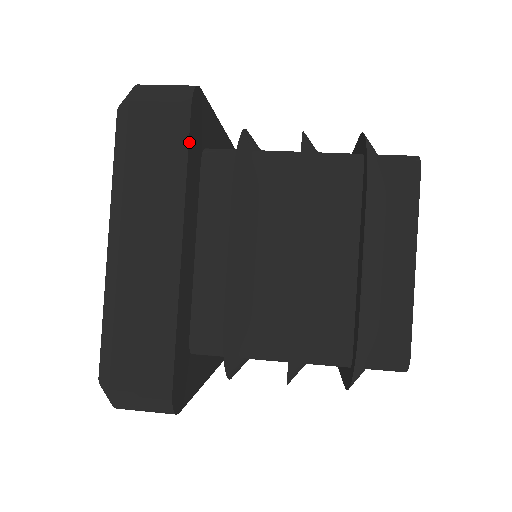
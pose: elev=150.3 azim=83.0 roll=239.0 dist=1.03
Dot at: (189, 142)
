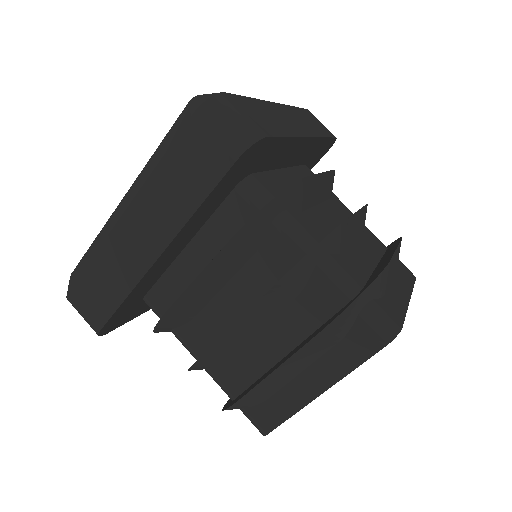
Dot at: (216, 187)
